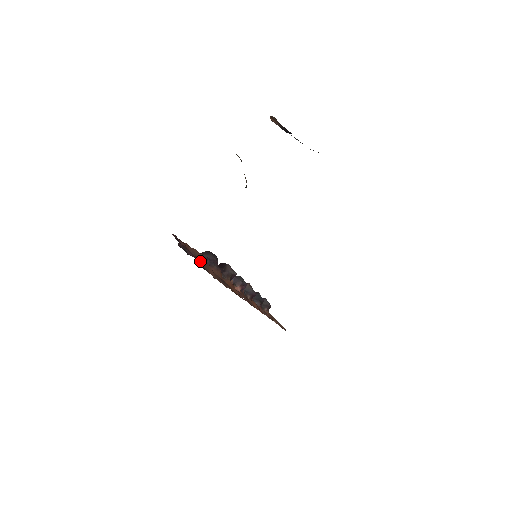
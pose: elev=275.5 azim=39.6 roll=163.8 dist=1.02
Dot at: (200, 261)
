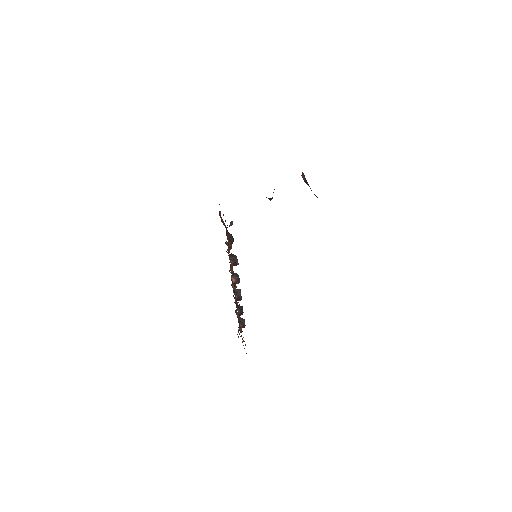
Dot at: occluded
